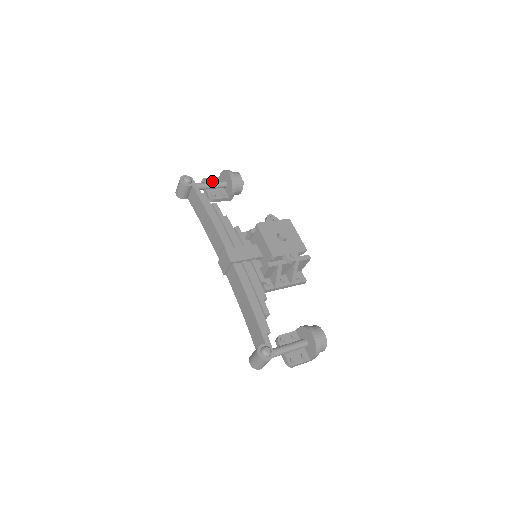
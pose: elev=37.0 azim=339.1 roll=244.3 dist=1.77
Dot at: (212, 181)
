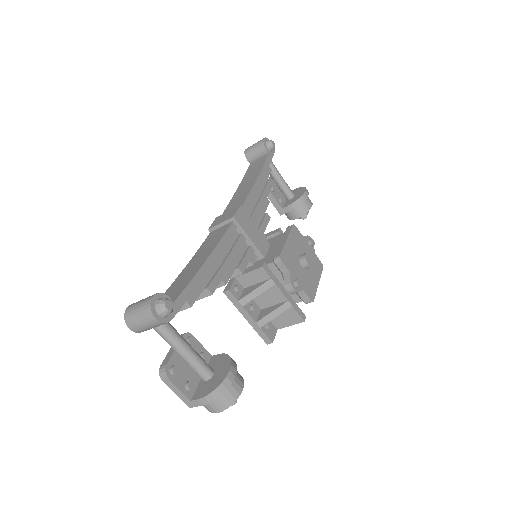
Dot at: occluded
